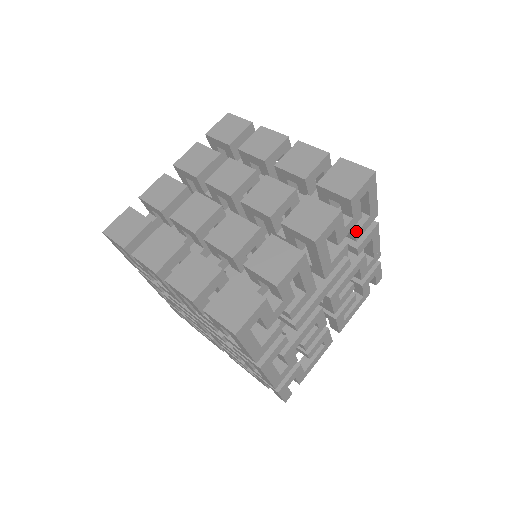
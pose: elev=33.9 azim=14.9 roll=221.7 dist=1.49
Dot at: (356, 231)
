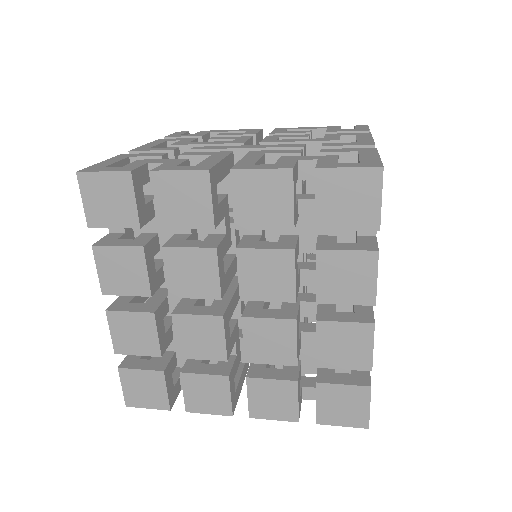
Dot at: occluded
